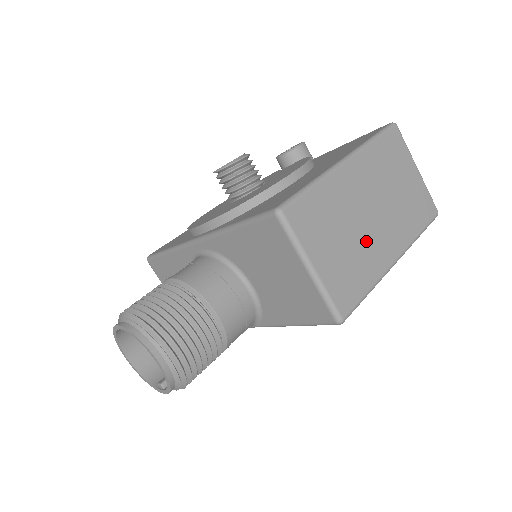
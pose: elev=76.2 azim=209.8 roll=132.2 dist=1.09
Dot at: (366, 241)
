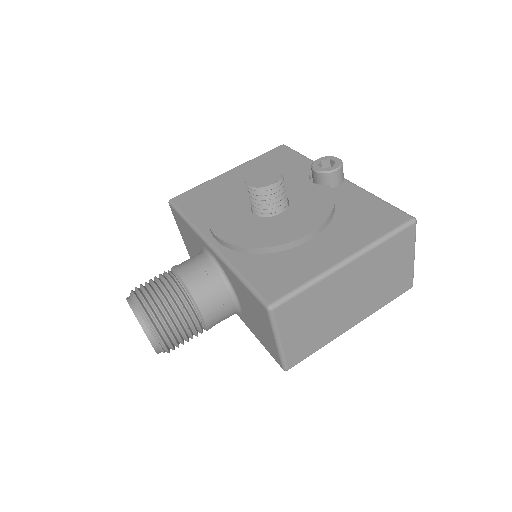
Dot at: (334, 318)
